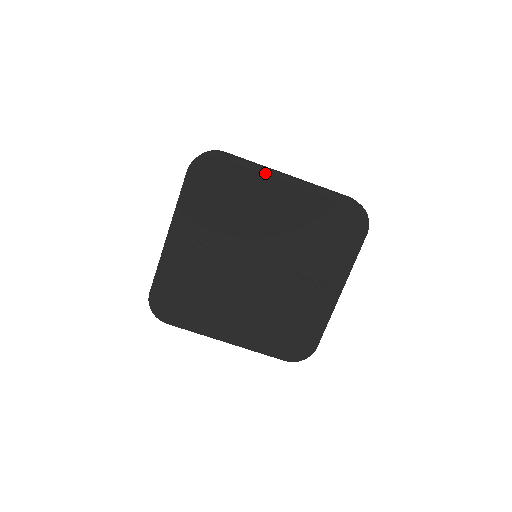
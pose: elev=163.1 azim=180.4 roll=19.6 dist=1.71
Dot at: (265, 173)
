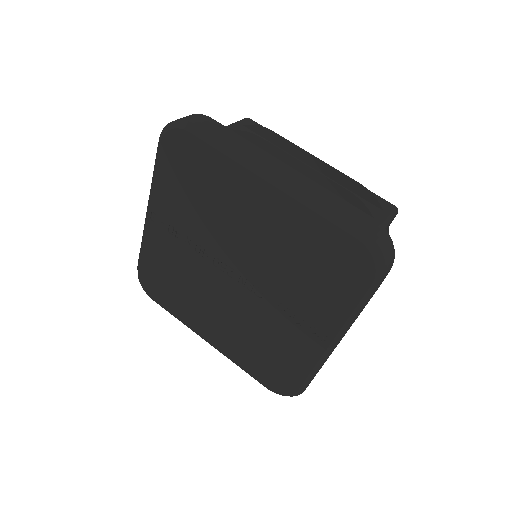
Dot at: (240, 163)
